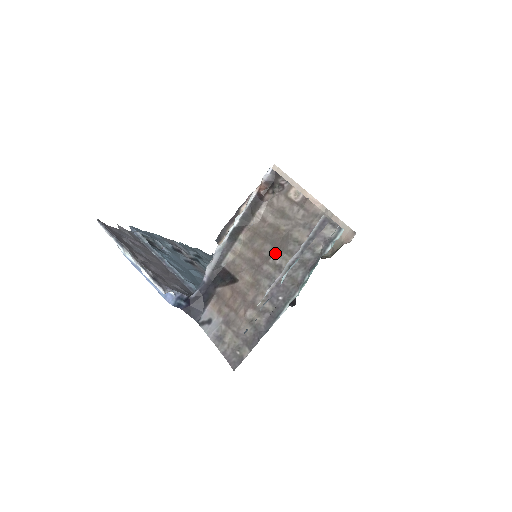
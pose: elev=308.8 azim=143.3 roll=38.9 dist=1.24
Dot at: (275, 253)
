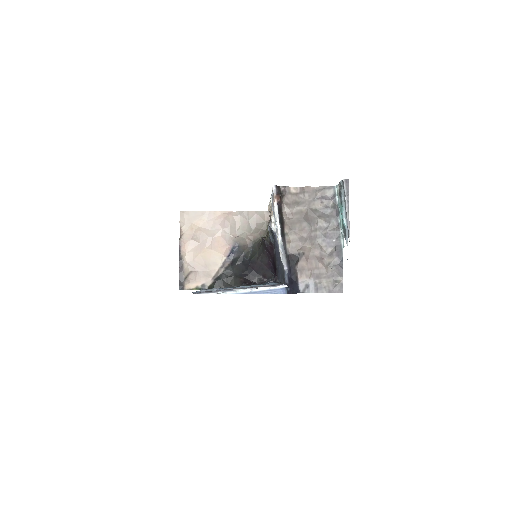
Dot at: (312, 224)
